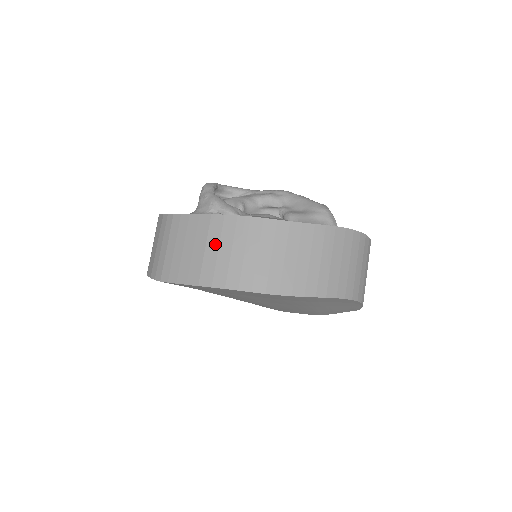
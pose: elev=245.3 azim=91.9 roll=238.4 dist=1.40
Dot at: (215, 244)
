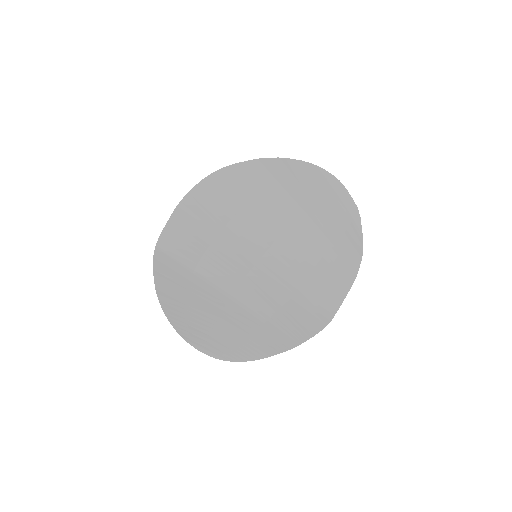
Dot at: occluded
